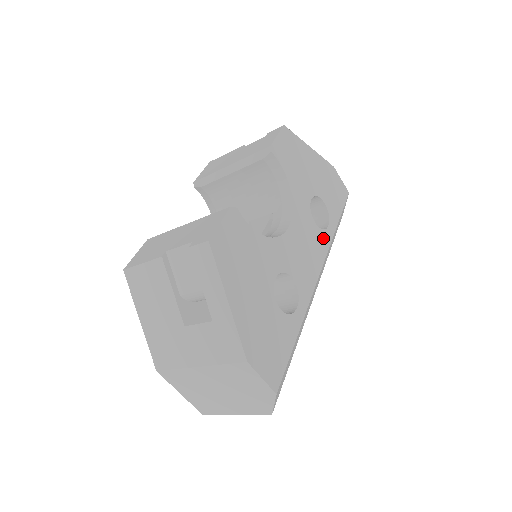
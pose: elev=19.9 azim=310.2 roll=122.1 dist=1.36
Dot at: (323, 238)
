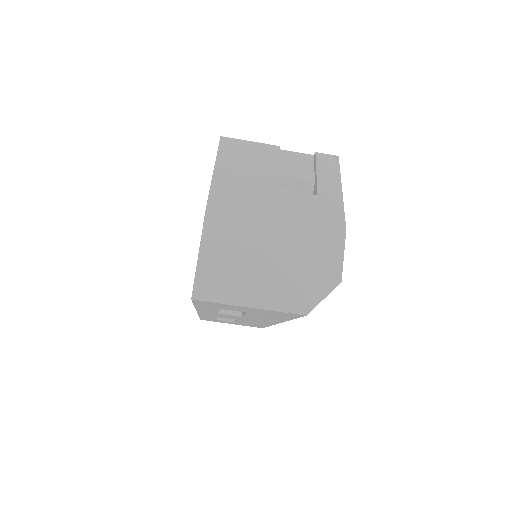
Dot at: occluded
